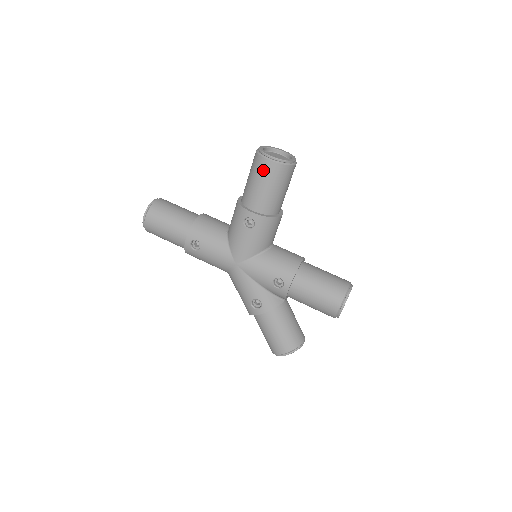
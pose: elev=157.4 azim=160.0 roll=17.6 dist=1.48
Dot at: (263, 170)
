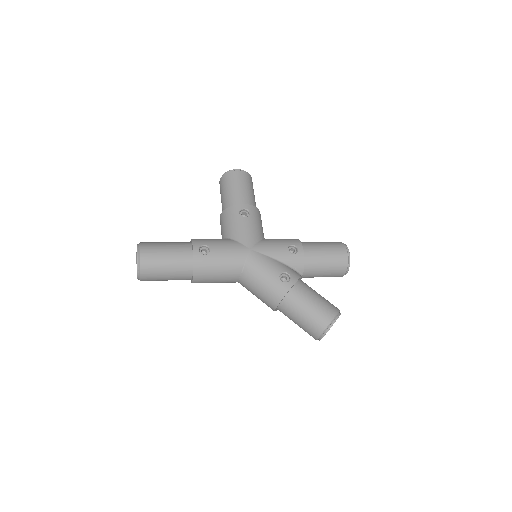
Dot at: (236, 178)
